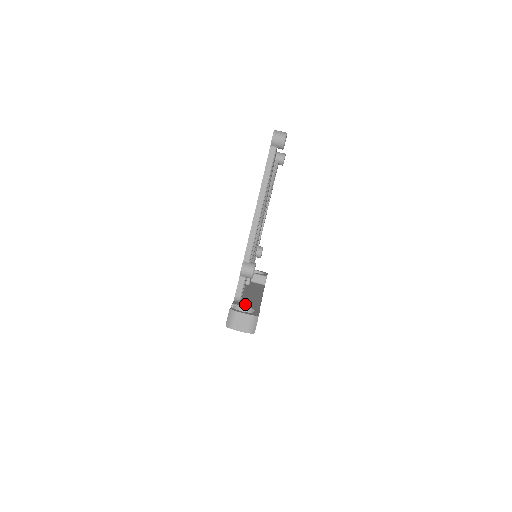
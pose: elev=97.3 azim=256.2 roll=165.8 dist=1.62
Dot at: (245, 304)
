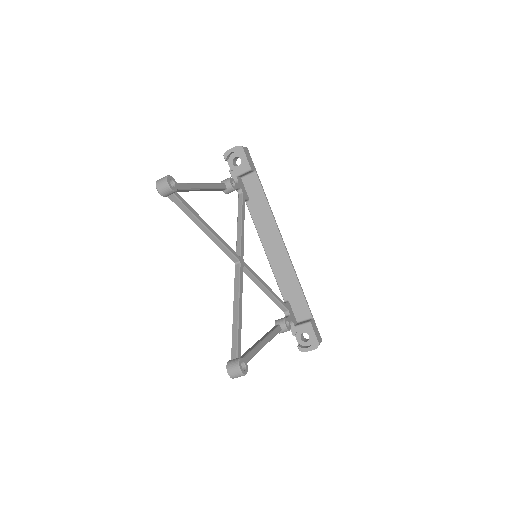
Dot at: (284, 282)
